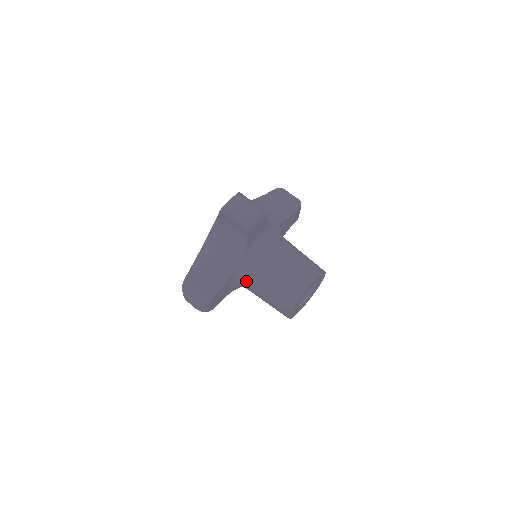
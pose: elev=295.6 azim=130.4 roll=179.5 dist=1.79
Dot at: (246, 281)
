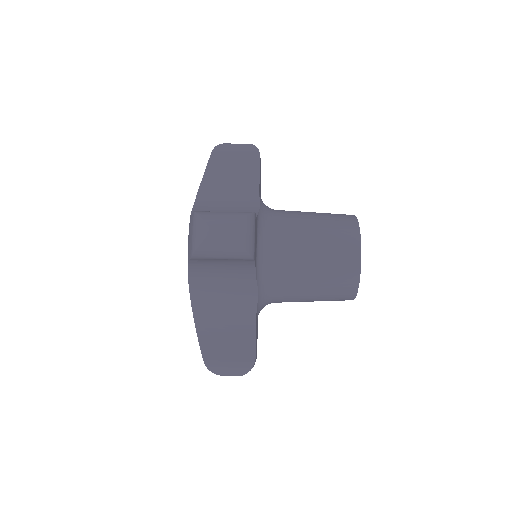
Dot at: (274, 300)
